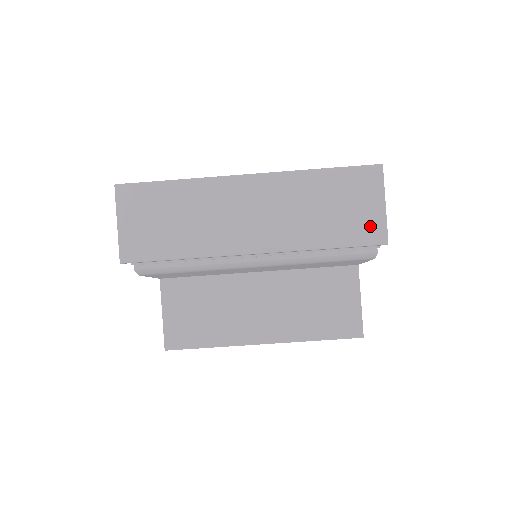
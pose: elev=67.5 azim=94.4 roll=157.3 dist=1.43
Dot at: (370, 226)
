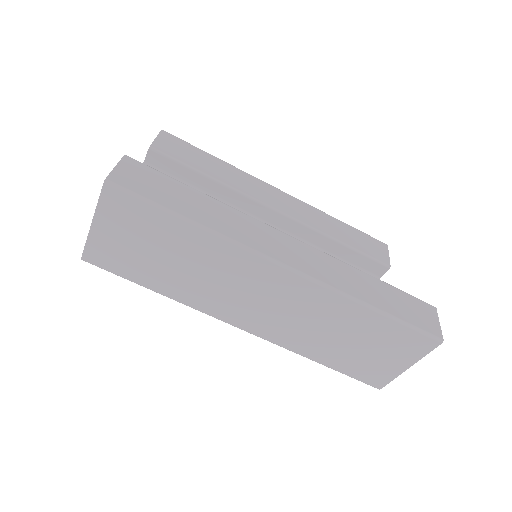
Dot at: (376, 373)
